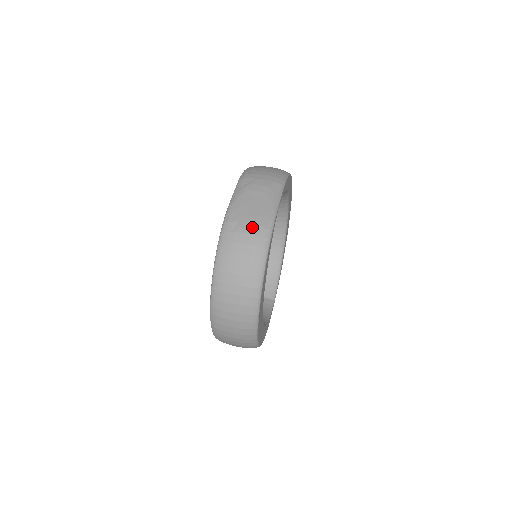
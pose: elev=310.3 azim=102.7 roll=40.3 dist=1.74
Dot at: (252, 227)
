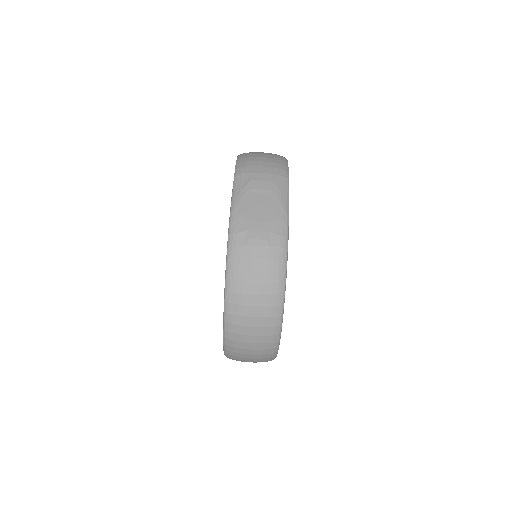
Dot at: (265, 236)
